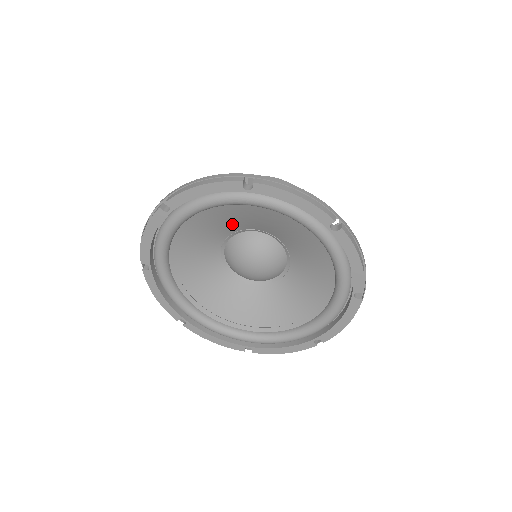
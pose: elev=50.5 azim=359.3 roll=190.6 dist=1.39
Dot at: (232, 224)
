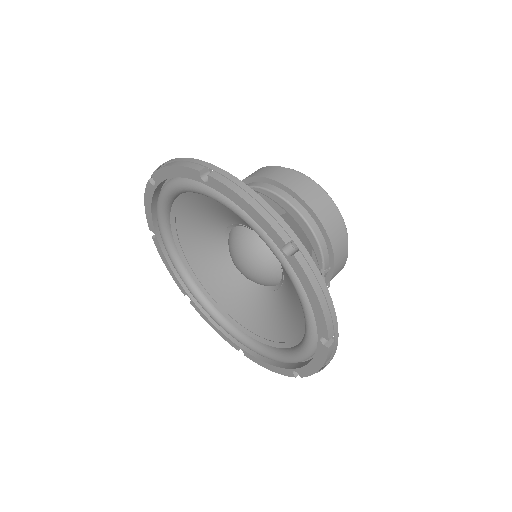
Dot at: (223, 214)
